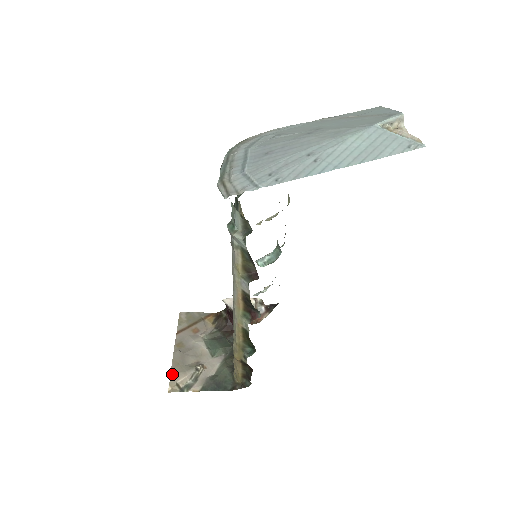
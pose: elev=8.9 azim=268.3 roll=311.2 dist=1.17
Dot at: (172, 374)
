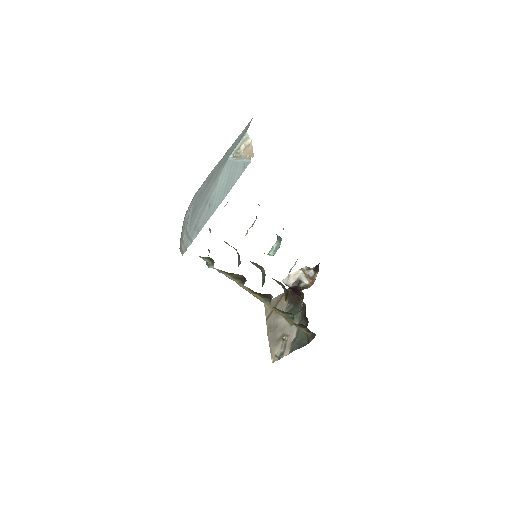
Dot at: (271, 350)
